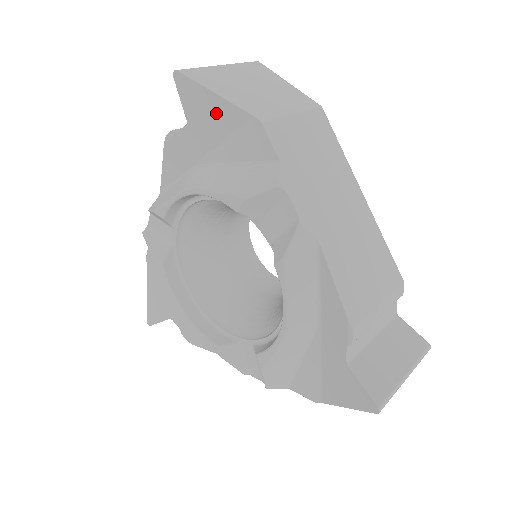
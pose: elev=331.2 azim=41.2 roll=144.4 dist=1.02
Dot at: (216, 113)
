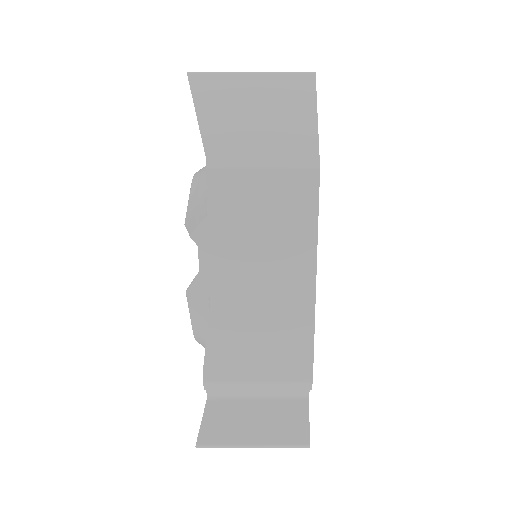
Dot at: occluded
